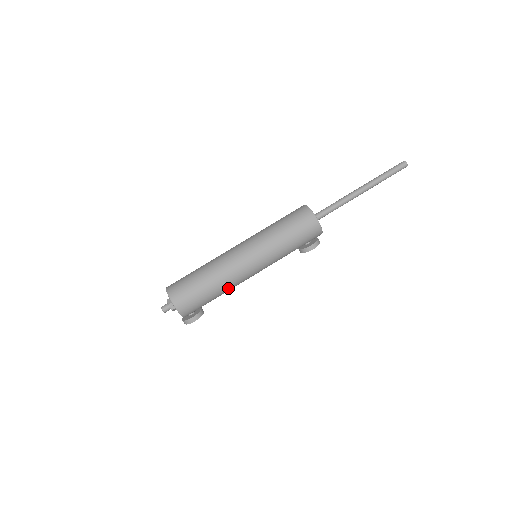
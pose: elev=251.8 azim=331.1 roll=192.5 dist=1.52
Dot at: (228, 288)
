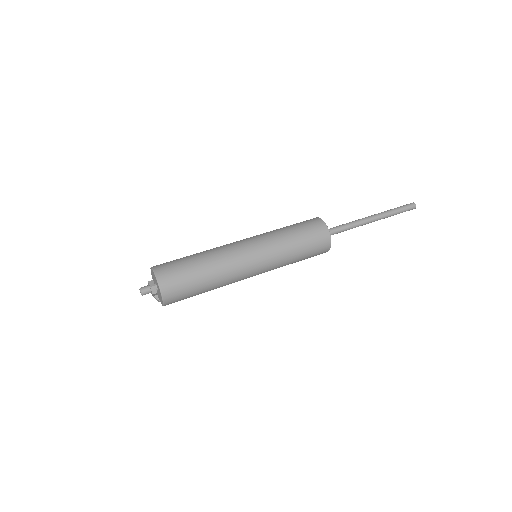
Dot at: occluded
